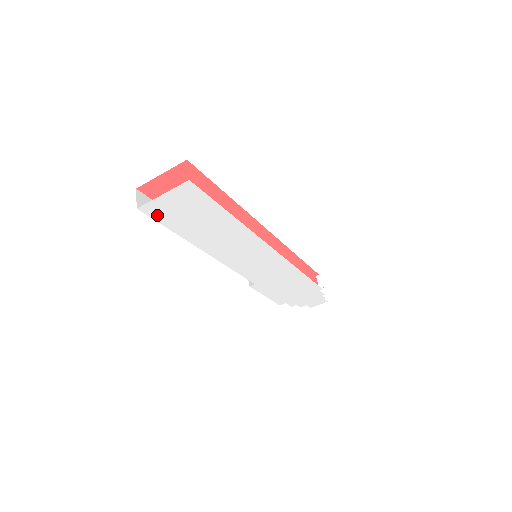
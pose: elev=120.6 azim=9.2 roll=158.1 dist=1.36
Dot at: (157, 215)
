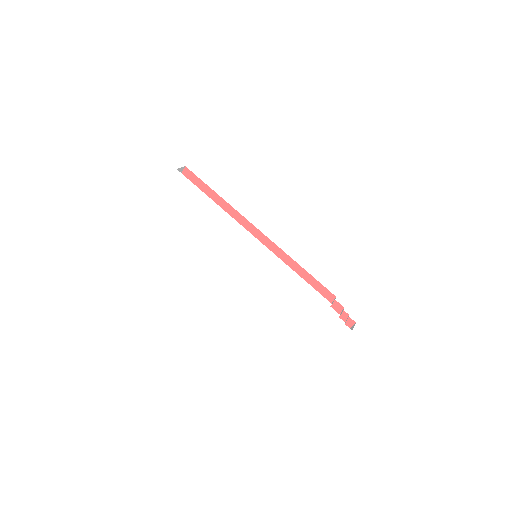
Dot at: (172, 204)
